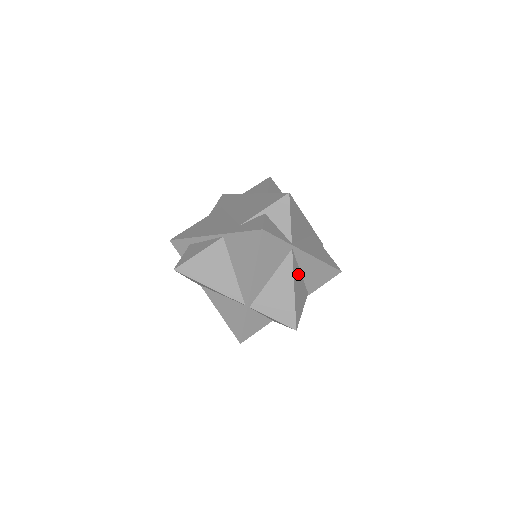
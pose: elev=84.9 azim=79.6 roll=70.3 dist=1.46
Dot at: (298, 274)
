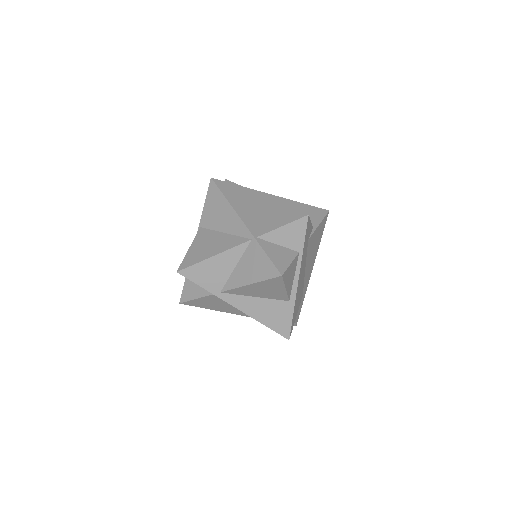
Dot at: occluded
